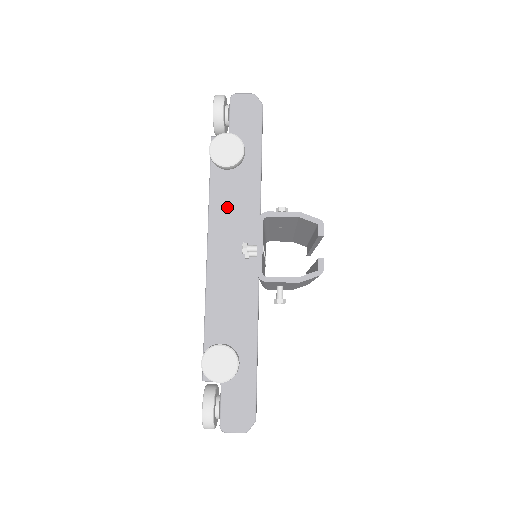
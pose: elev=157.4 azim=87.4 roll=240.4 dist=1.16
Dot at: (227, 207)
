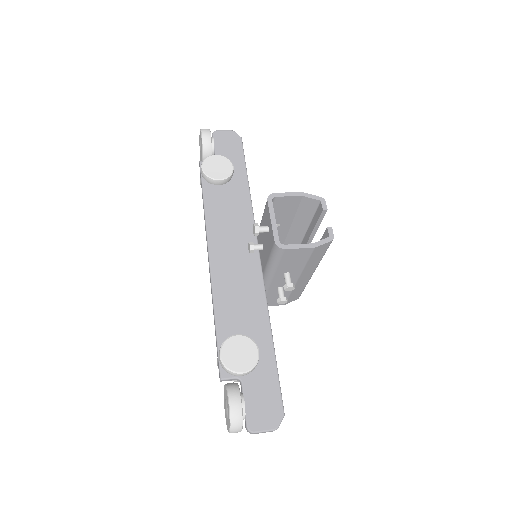
Dot at: (223, 215)
